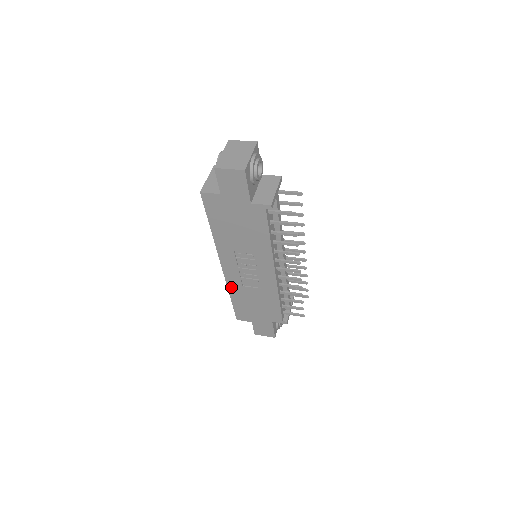
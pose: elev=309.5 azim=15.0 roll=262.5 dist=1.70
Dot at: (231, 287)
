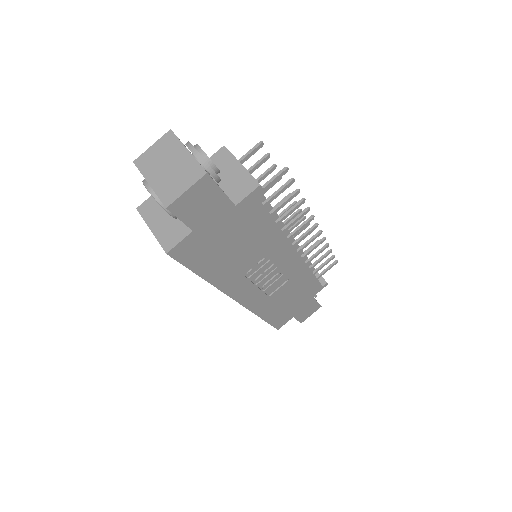
Dot at: (257, 310)
